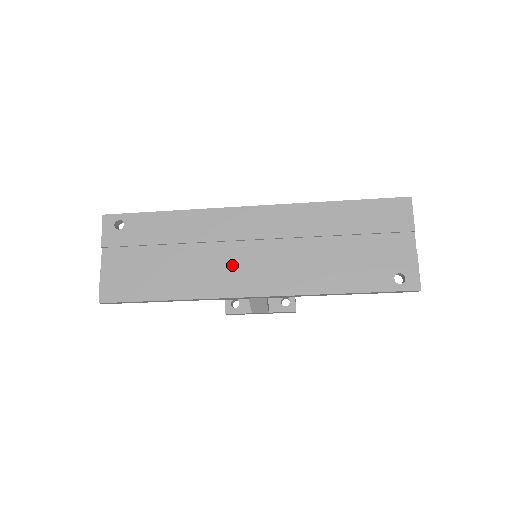
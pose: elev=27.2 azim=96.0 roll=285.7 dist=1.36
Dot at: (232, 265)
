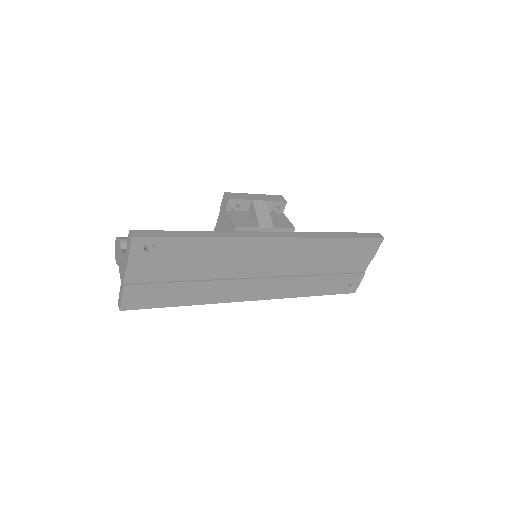
Dot at: (246, 281)
